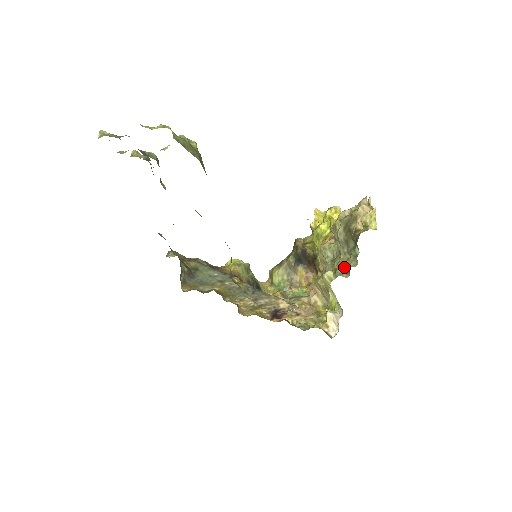
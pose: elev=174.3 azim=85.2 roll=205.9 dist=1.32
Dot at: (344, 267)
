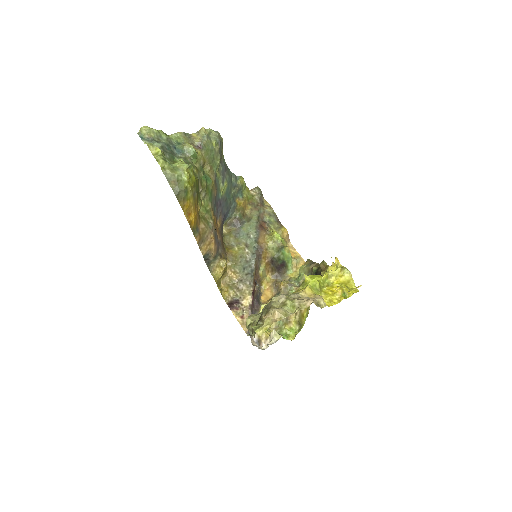
Dot at: (252, 329)
